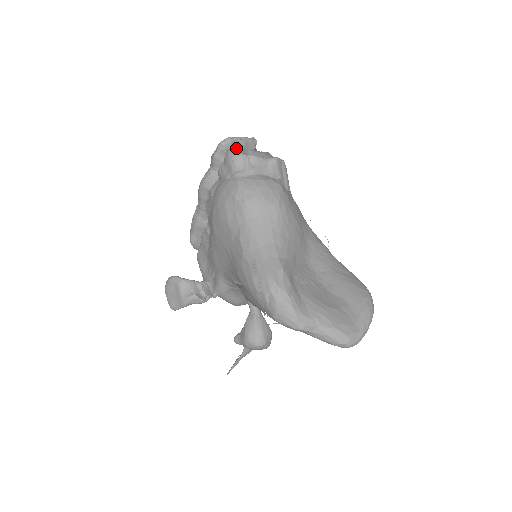
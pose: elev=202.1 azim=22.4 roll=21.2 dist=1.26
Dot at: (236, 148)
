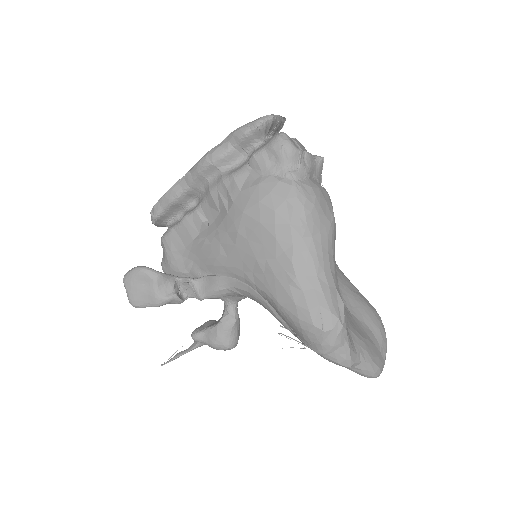
Dot at: (289, 138)
